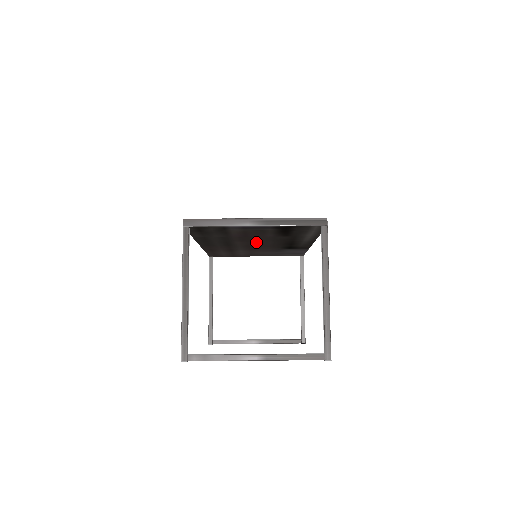
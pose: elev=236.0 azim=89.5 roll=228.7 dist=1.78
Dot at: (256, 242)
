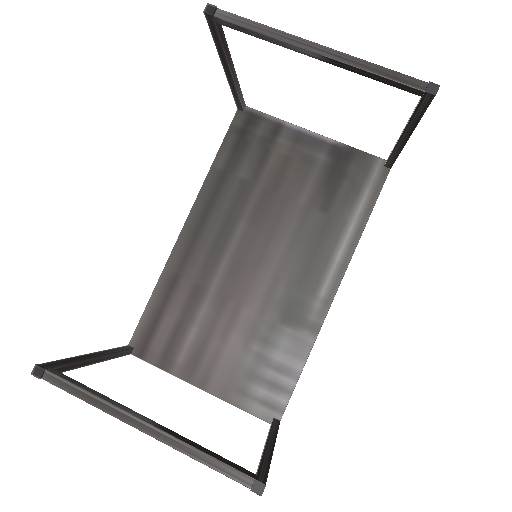
Dot at: (266, 241)
